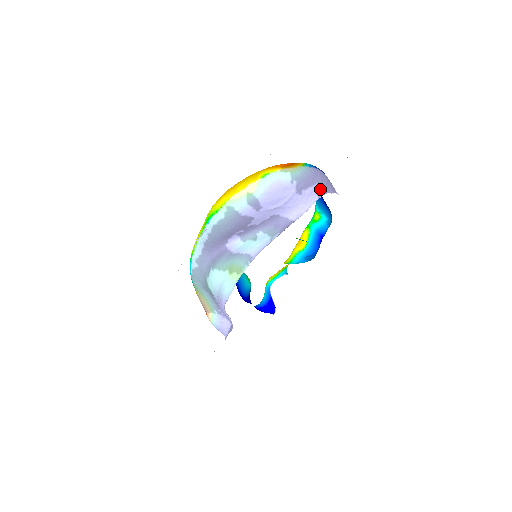
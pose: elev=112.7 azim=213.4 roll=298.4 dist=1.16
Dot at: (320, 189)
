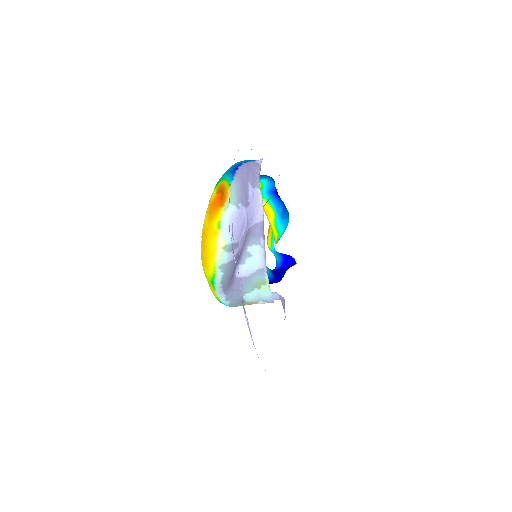
Dot at: (253, 182)
